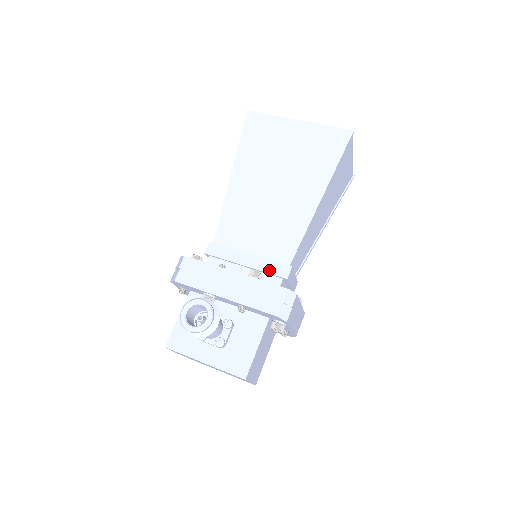
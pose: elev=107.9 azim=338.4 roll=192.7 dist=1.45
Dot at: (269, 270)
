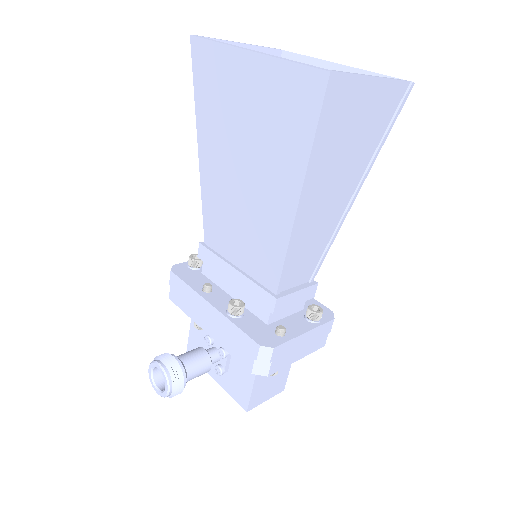
Dot at: (254, 297)
